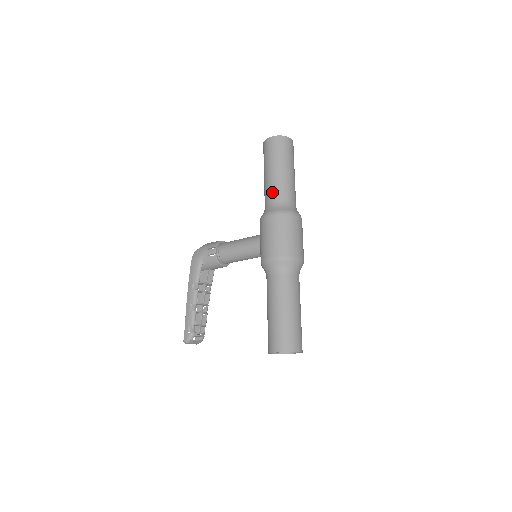
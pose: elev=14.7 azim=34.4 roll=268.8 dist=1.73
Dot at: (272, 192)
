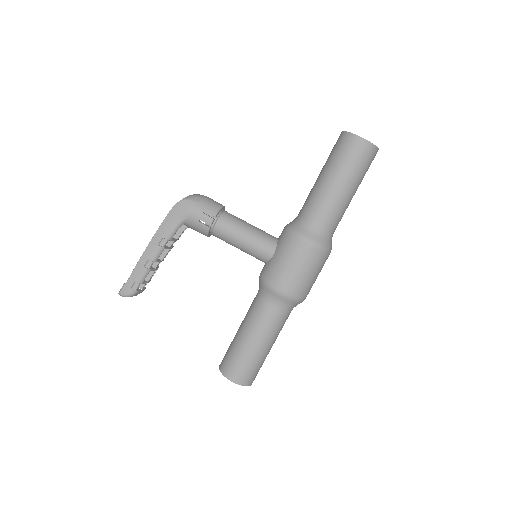
Dot at: (323, 212)
